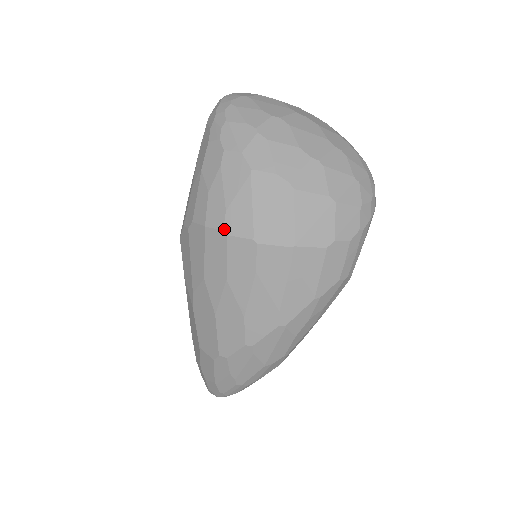
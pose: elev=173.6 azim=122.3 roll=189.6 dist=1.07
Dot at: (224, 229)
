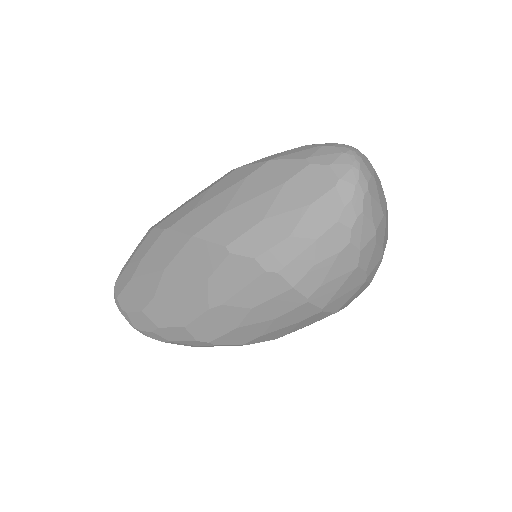
Dot at: (309, 298)
